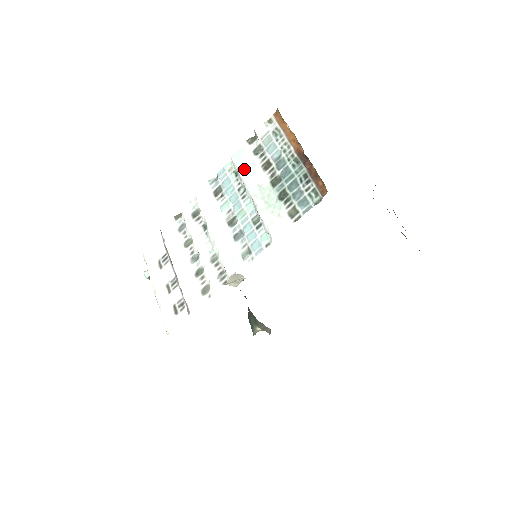
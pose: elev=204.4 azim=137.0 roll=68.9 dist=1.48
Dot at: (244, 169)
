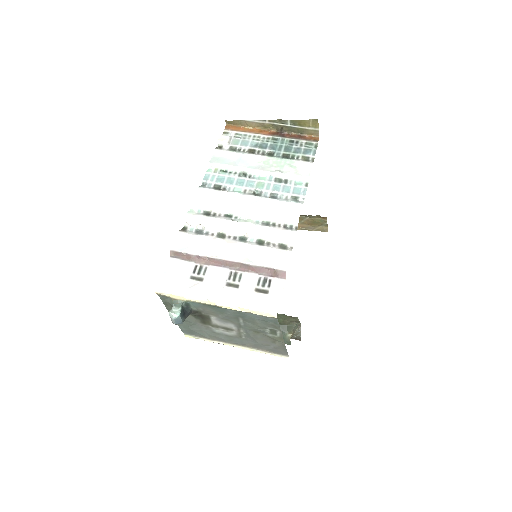
Dot at: (233, 162)
